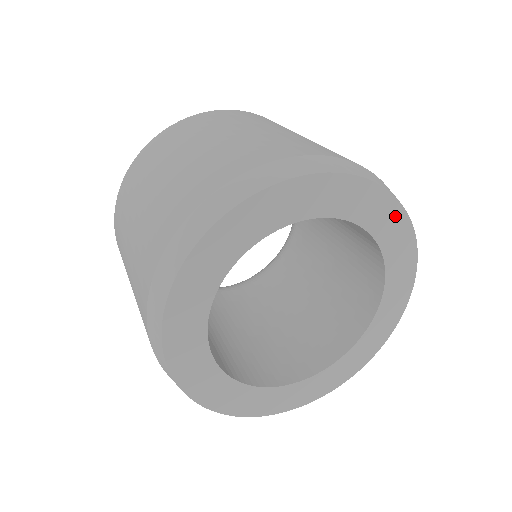
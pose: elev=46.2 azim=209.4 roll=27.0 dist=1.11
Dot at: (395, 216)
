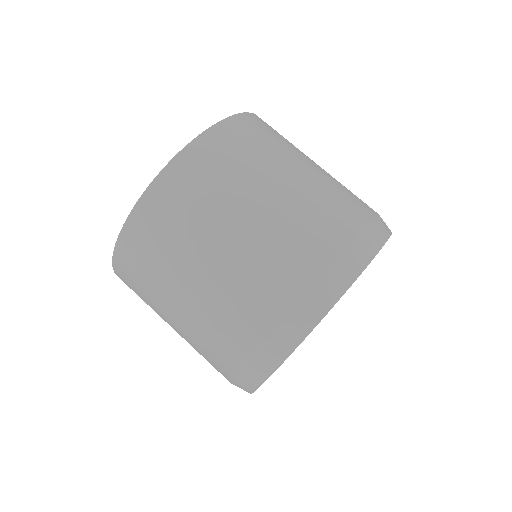
Dot at: occluded
